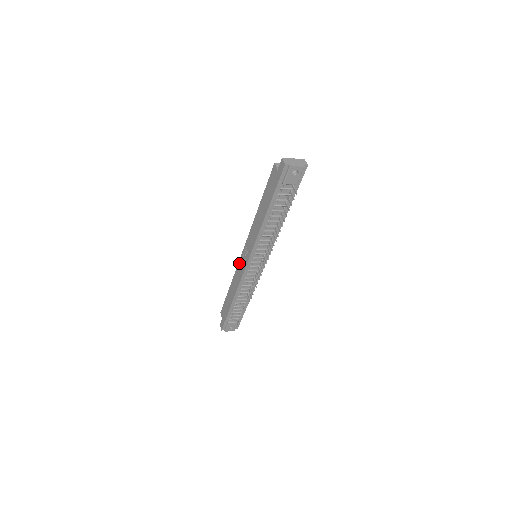
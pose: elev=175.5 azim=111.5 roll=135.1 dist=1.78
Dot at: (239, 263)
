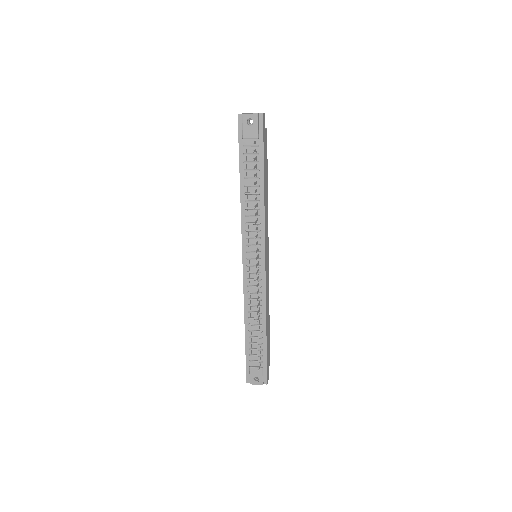
Dot at: occluded
